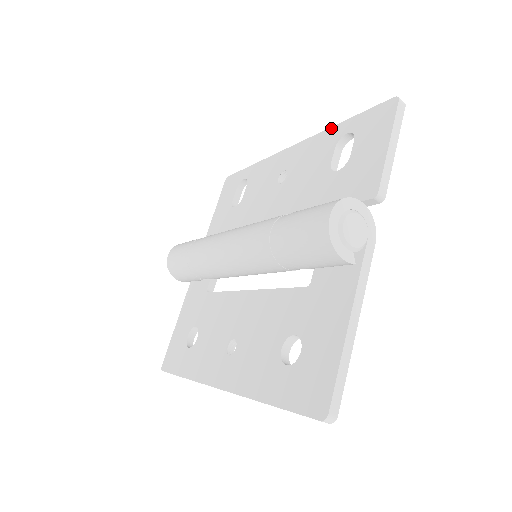
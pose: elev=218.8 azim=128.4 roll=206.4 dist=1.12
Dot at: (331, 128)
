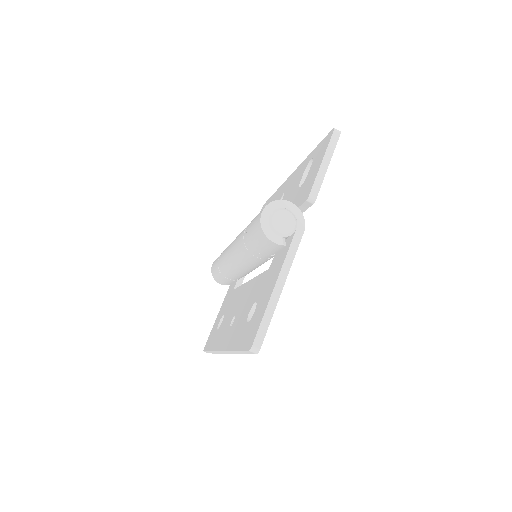
Dot at: (307, 157)
